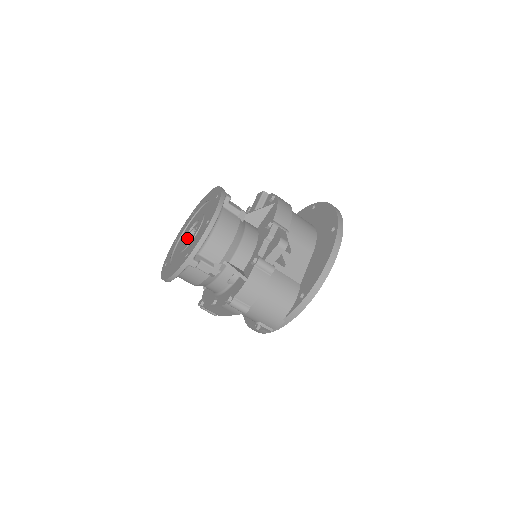
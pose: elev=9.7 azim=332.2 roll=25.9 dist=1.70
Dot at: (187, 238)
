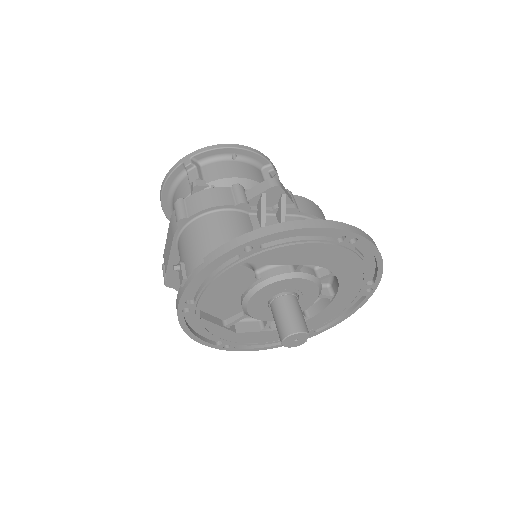
Dot at: occluded
